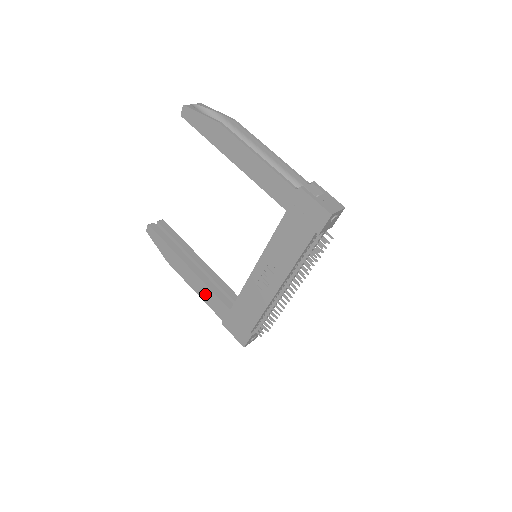
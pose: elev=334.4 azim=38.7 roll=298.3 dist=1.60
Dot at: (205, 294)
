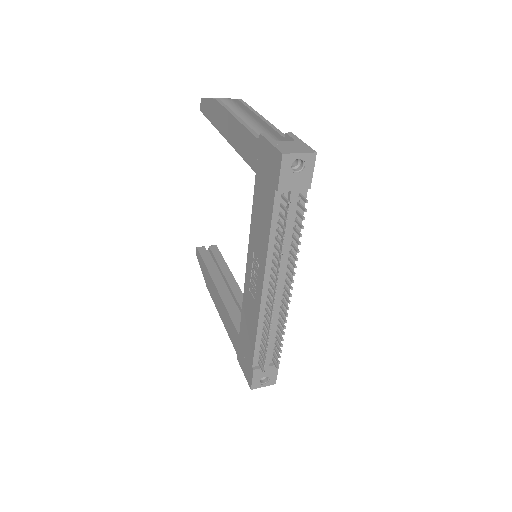
Dot at: (225, 319)
